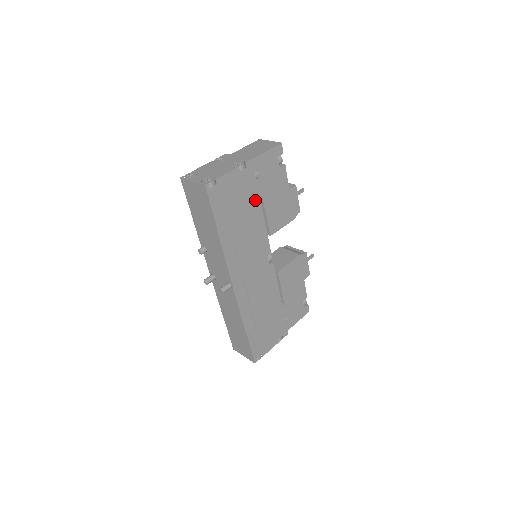
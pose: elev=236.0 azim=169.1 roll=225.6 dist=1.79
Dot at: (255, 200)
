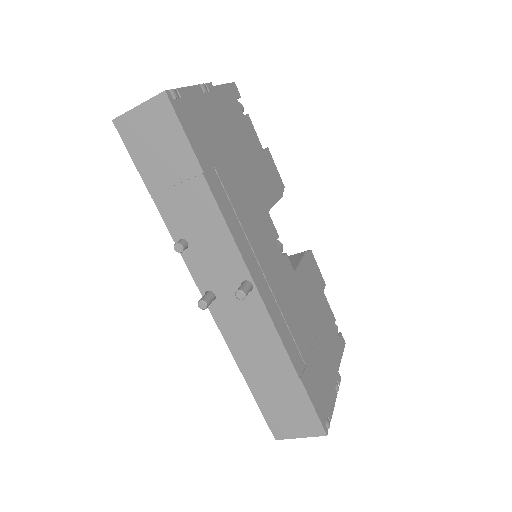
Dot at: (234, 146)
